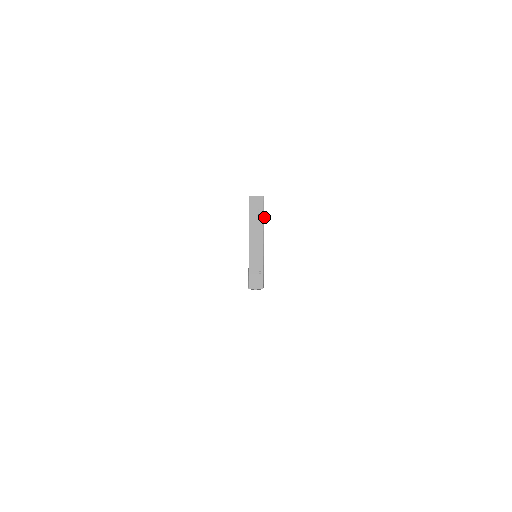
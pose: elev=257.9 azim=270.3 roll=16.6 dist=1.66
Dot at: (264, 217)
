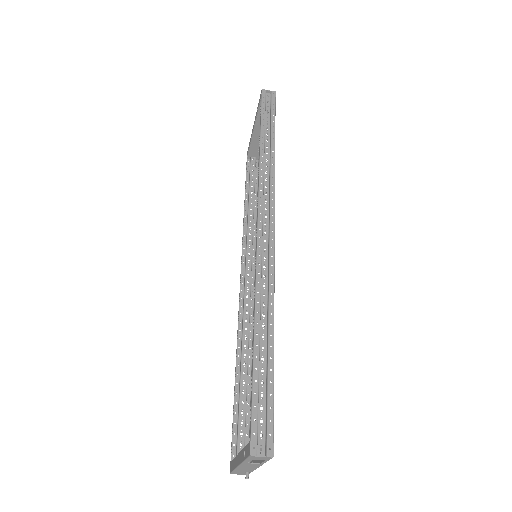
Dot at: occluded
